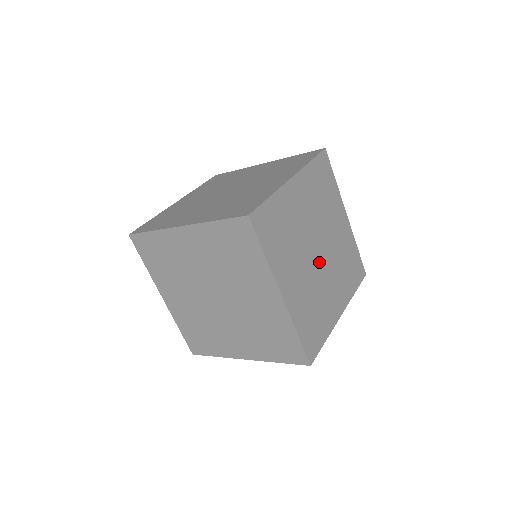
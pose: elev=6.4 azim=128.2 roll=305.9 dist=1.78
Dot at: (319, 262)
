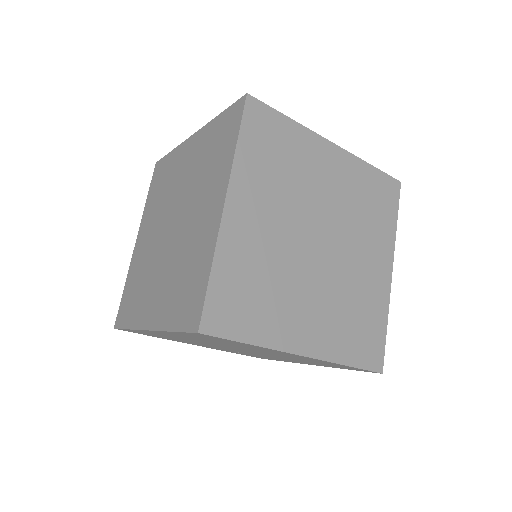
Dot at: (328, 255)
